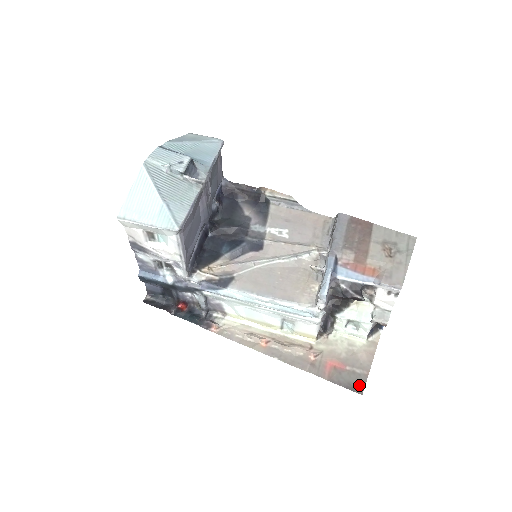
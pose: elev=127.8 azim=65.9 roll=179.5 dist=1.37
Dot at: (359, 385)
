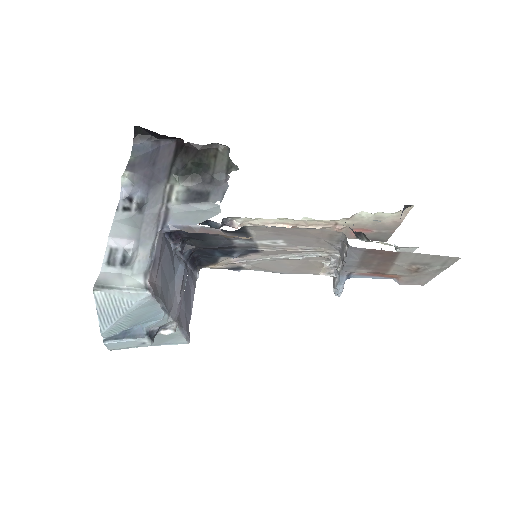
Dot at: (384, 238)
